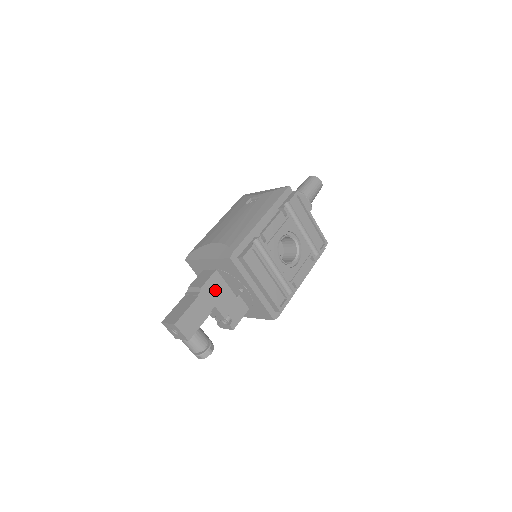
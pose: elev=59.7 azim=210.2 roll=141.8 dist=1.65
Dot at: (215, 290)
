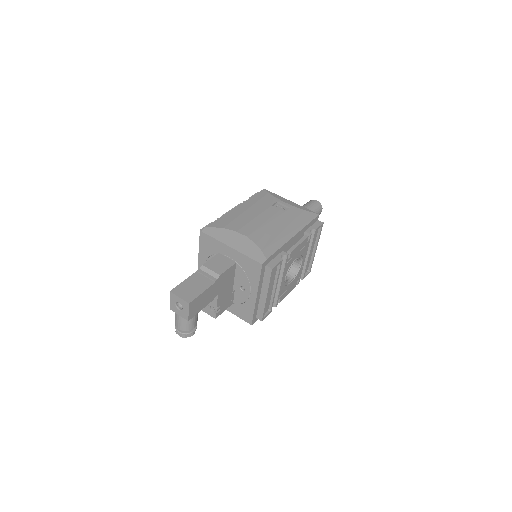
Dot at: (226, 280)
